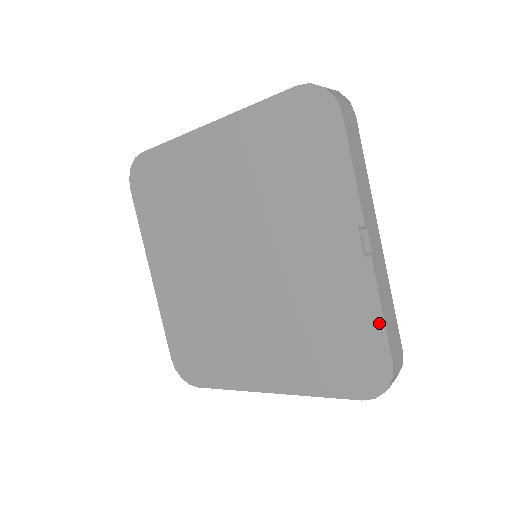
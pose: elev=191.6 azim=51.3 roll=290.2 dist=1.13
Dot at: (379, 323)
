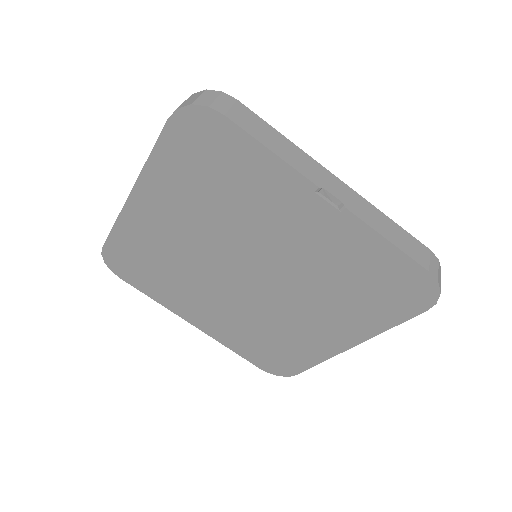
Dot at: (393, 251)
